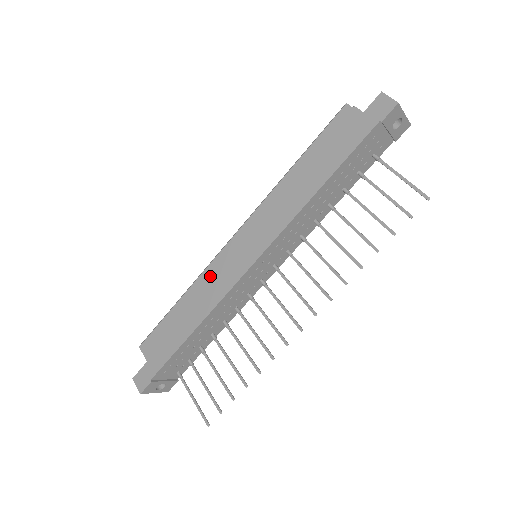
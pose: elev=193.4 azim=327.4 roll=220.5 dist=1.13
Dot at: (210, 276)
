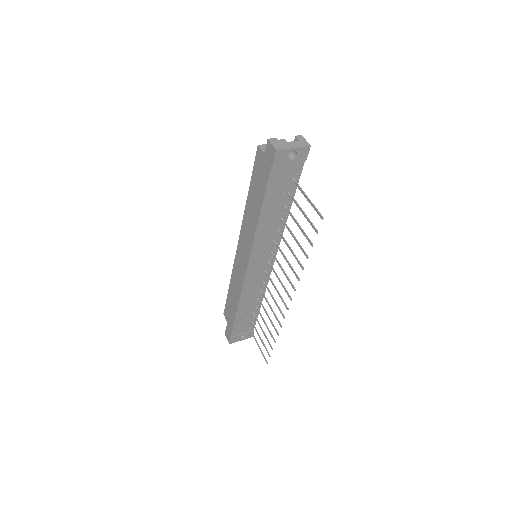
Dot at: (235, 273)
